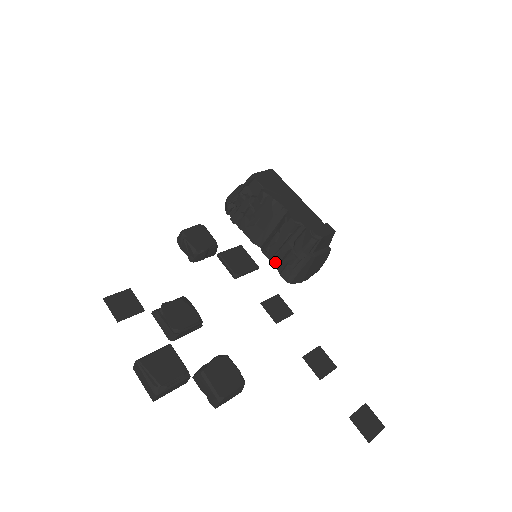
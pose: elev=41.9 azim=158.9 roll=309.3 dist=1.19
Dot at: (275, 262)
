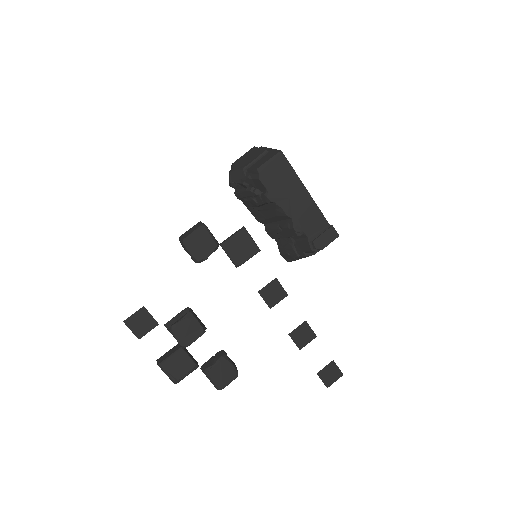
Dot at: (277, 242)
